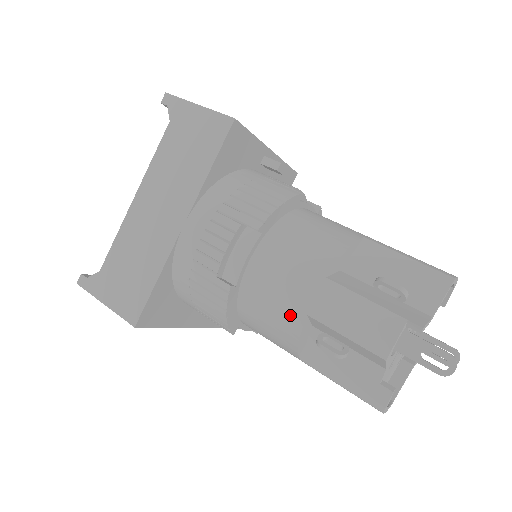
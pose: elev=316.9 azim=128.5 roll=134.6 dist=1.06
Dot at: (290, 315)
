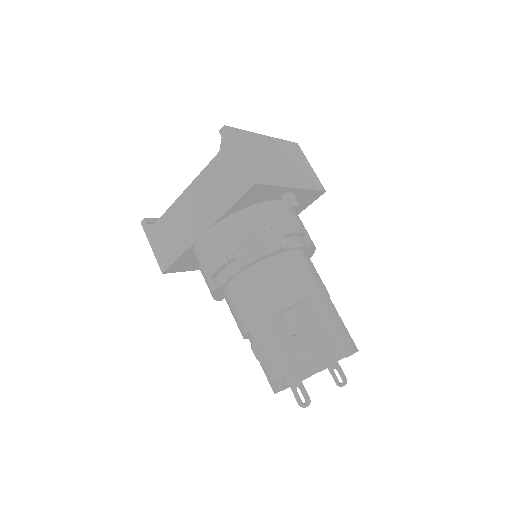
Dot at: (242, 324)
